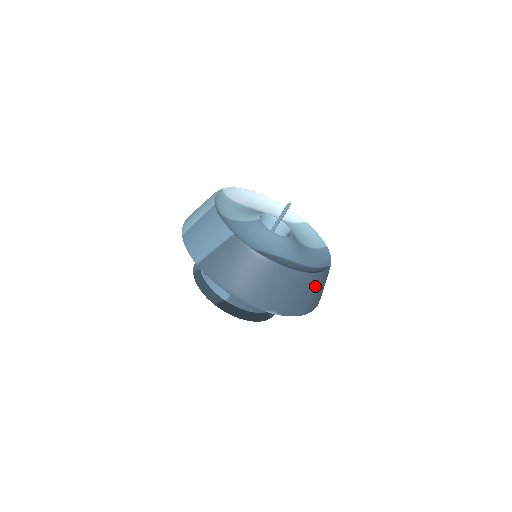
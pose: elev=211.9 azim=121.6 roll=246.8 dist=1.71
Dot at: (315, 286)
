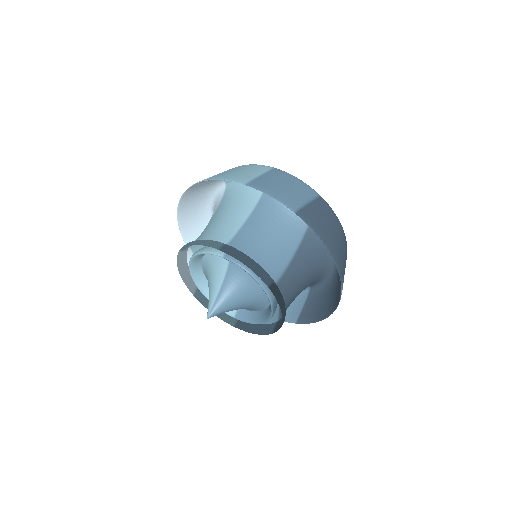
Dot at: occluded
